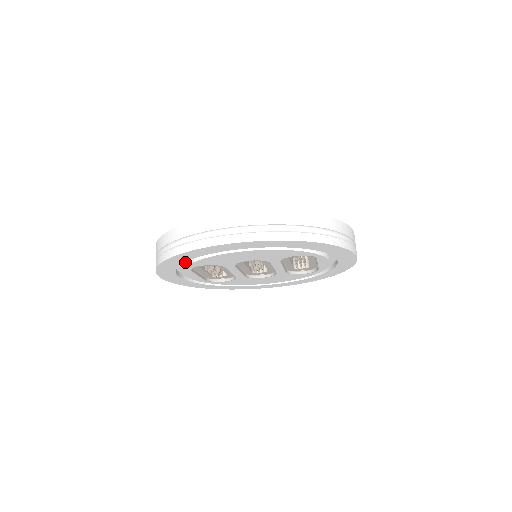
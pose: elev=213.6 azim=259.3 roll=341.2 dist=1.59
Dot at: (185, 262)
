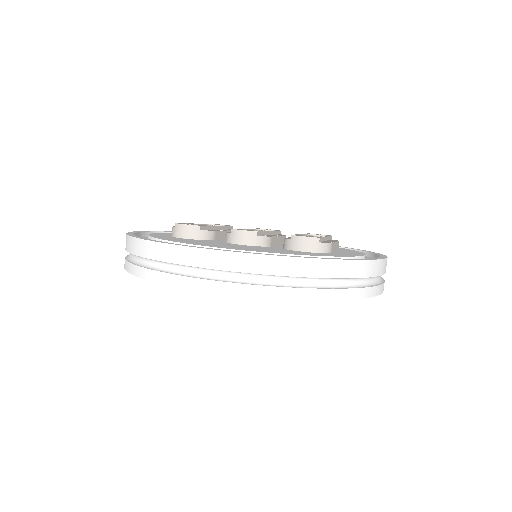
Dot at: occluded
